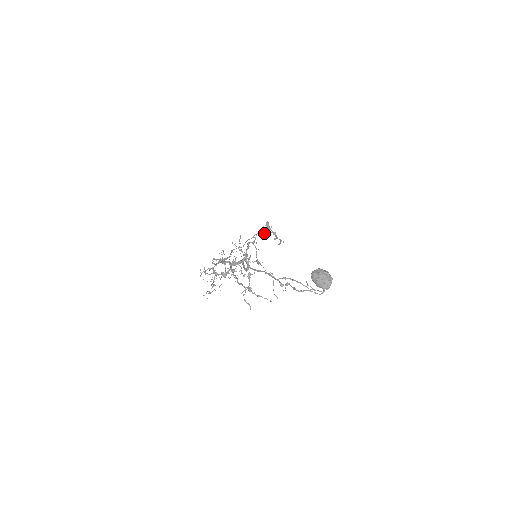
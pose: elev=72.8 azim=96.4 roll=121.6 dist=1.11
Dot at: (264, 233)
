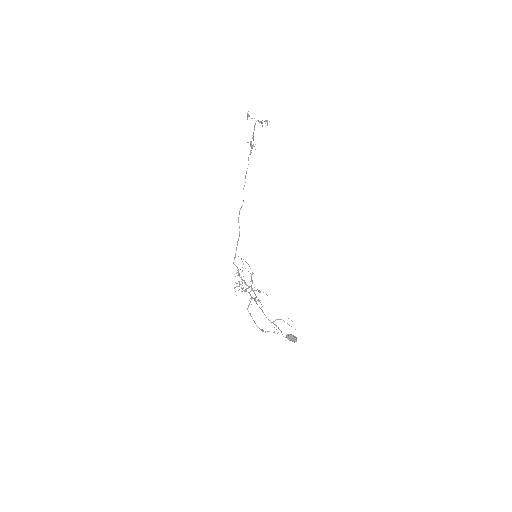
Dot at: (251, 148)
